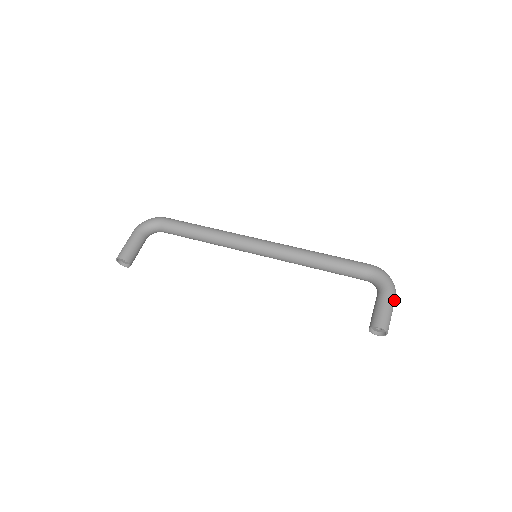
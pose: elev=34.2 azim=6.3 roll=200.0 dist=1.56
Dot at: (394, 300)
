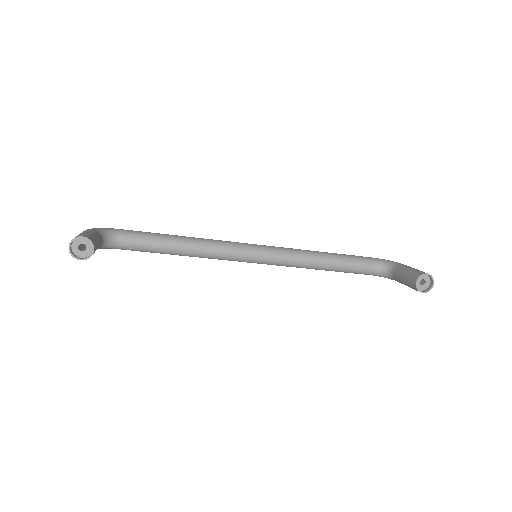
Dot at: occluded
